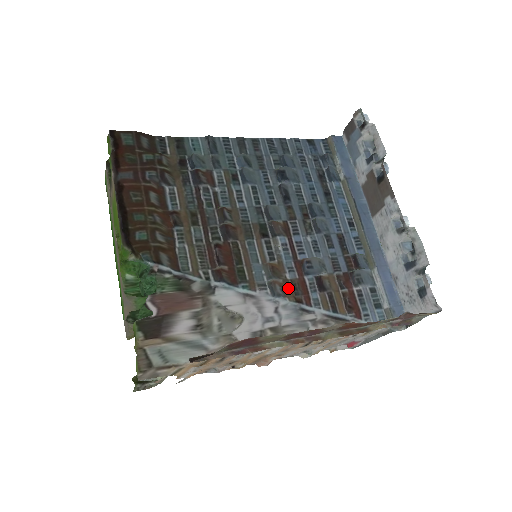
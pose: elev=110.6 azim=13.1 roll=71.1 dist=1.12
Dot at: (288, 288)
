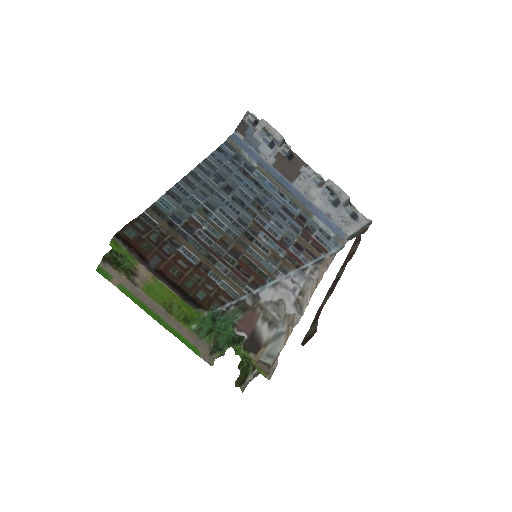
Dot at: (288, 263)
